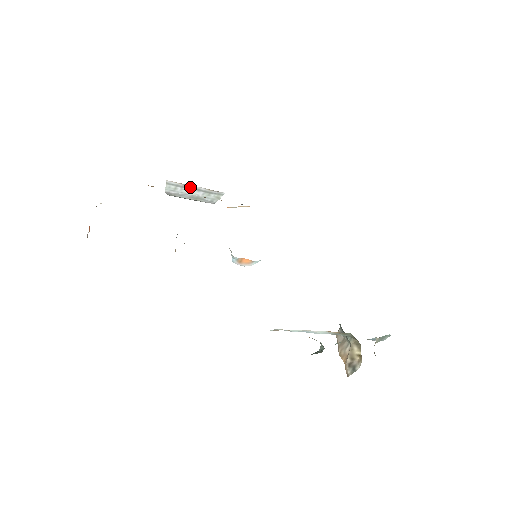
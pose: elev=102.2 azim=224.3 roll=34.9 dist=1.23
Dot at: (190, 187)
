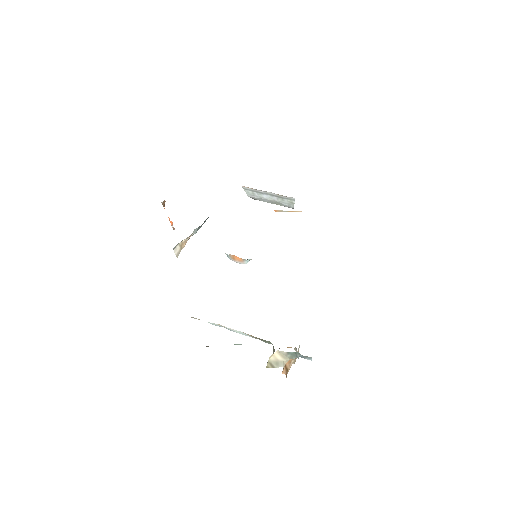
Dot at: (263, 192)
